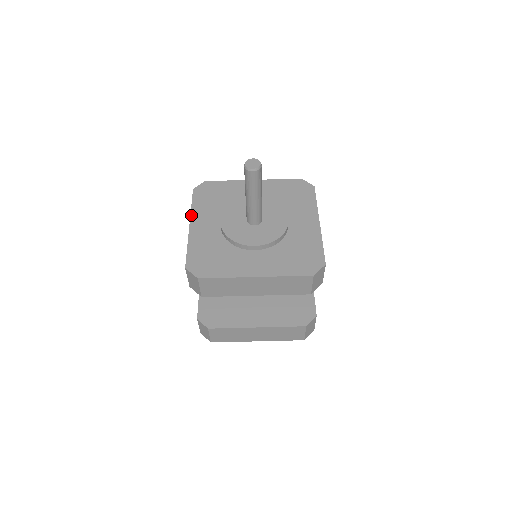
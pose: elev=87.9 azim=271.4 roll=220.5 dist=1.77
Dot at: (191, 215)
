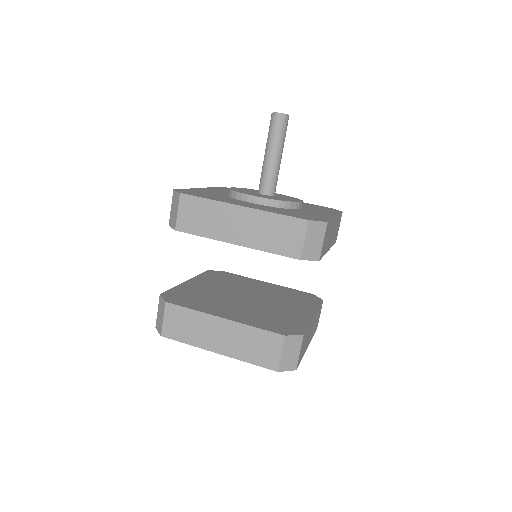
Dot at: occluded
